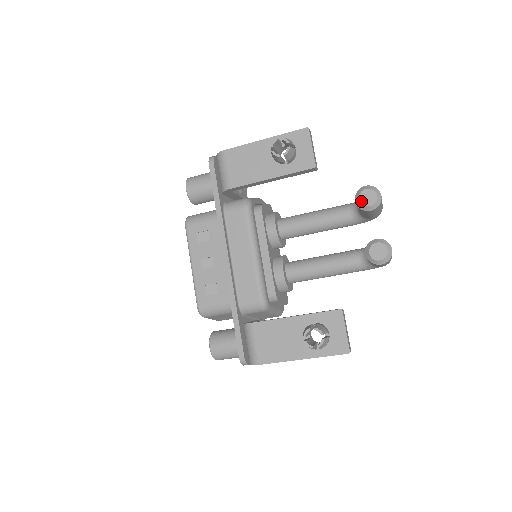
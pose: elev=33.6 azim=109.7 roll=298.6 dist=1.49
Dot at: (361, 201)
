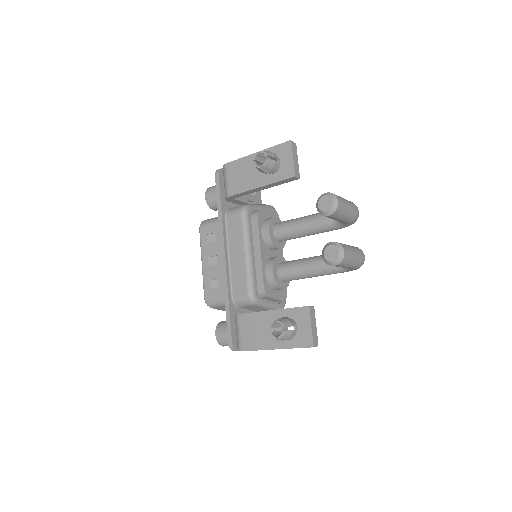
Dot at: (320, 207)
